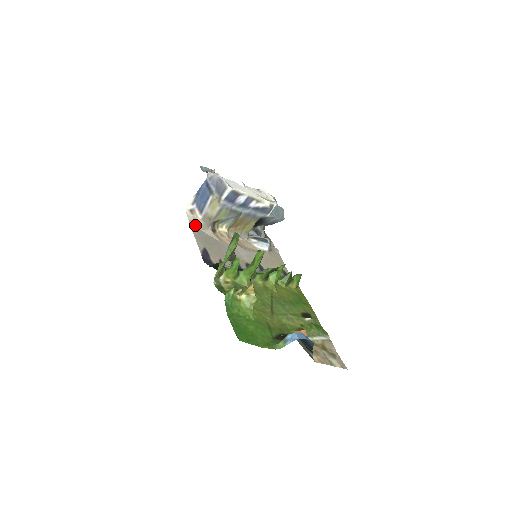
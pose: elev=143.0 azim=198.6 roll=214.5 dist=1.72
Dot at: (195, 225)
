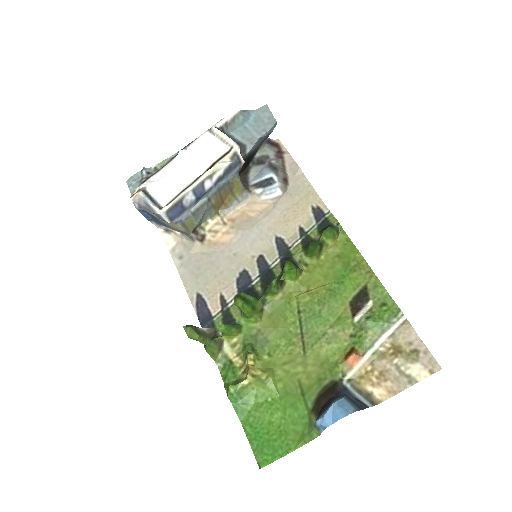
Dot at: (179, 252)
